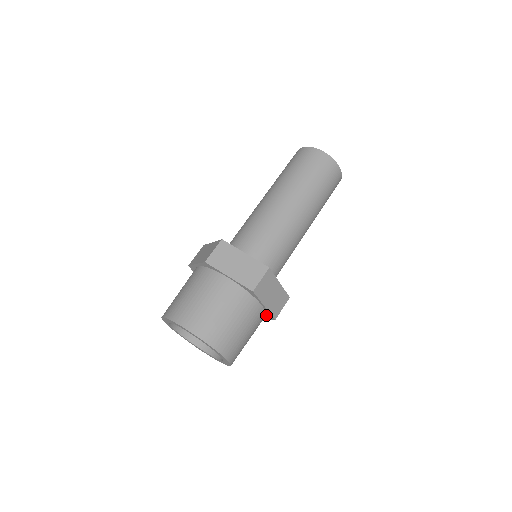
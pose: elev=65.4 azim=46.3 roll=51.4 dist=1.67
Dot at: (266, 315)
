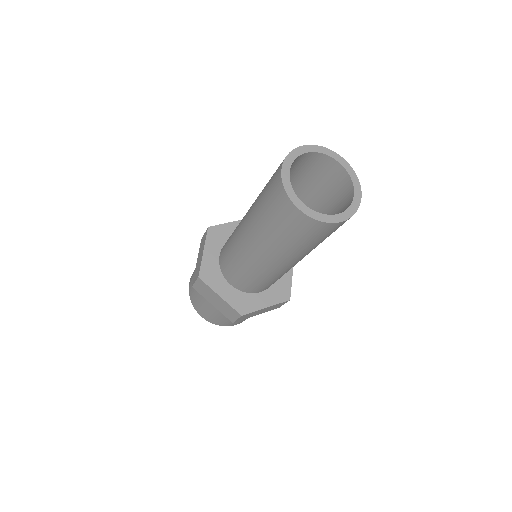
Dot at: occluded
